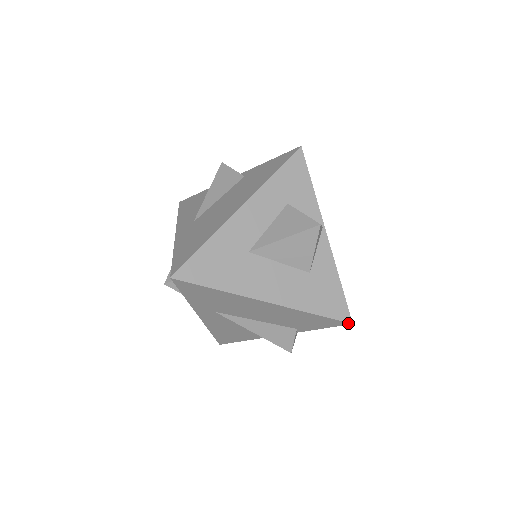
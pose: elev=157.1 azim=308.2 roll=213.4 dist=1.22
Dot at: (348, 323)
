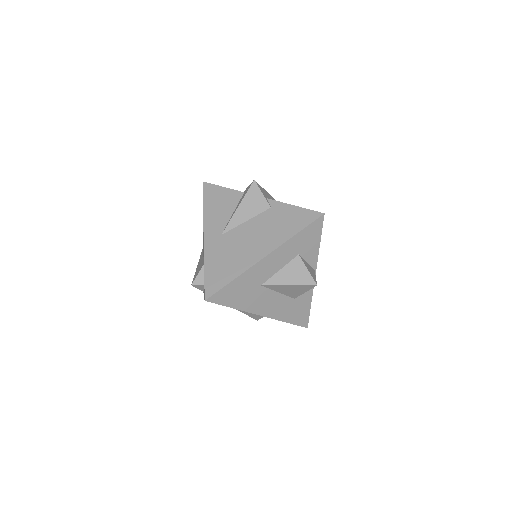
Dot at: (305, 327)
